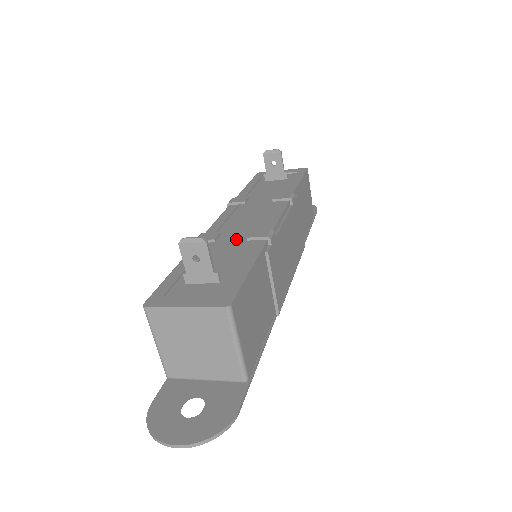
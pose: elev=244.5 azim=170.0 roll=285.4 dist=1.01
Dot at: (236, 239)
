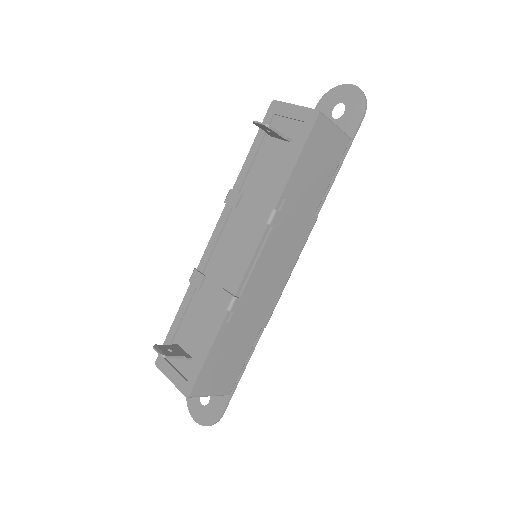
Dot at: (214, 290)
